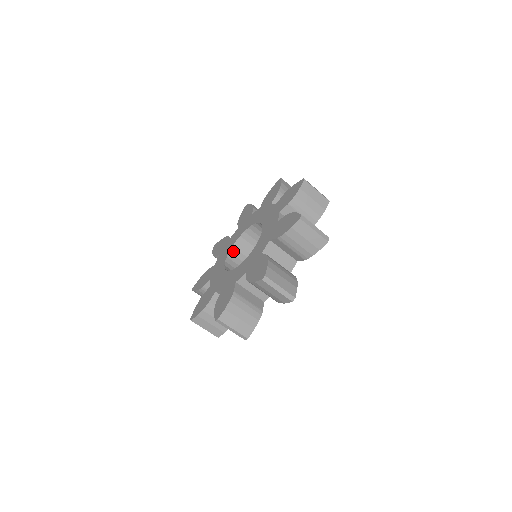
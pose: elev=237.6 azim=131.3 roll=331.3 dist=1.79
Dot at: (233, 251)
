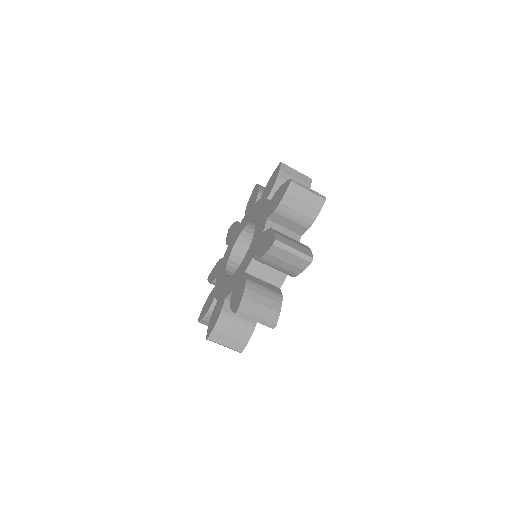
Dot at: (247, 229)
